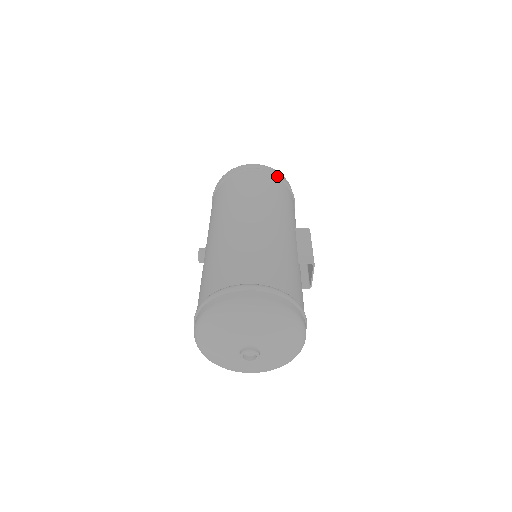
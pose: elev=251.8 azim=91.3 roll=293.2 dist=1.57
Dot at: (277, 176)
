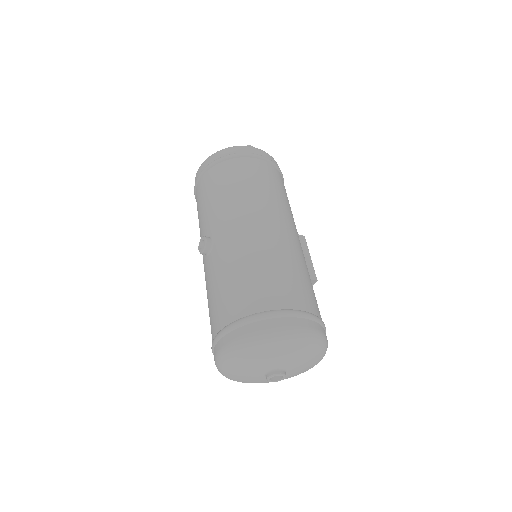
Dot at: (280, 170)
